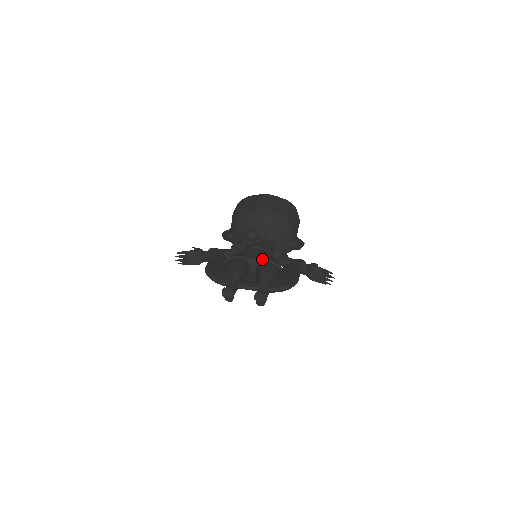
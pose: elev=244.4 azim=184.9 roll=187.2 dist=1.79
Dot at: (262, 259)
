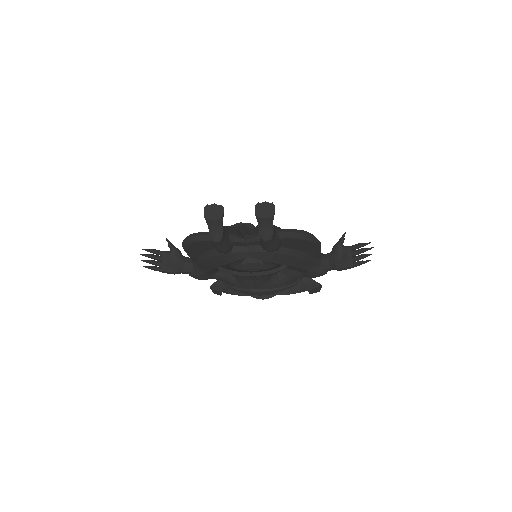
Dot at: occluded
